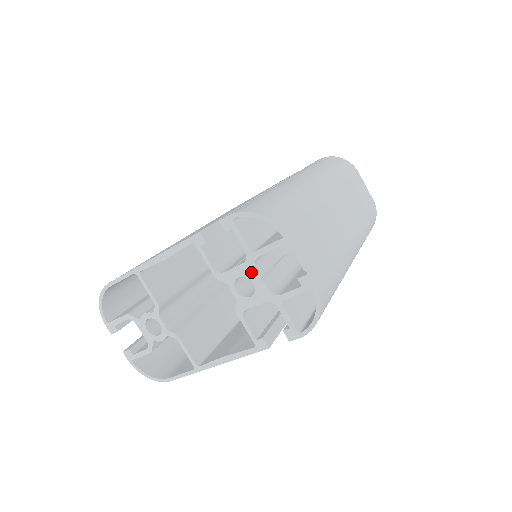
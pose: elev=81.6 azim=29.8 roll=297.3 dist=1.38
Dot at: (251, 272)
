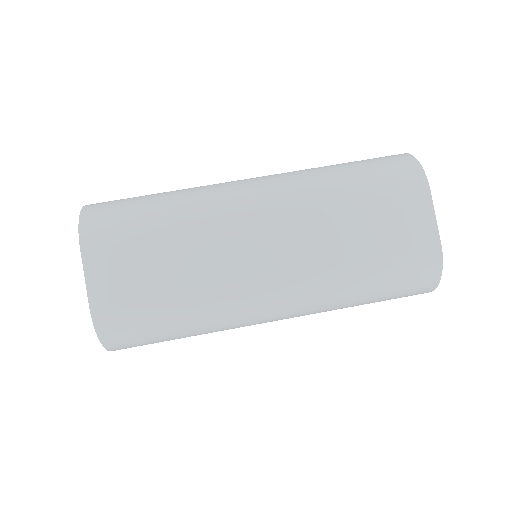
Dot at: occluded
